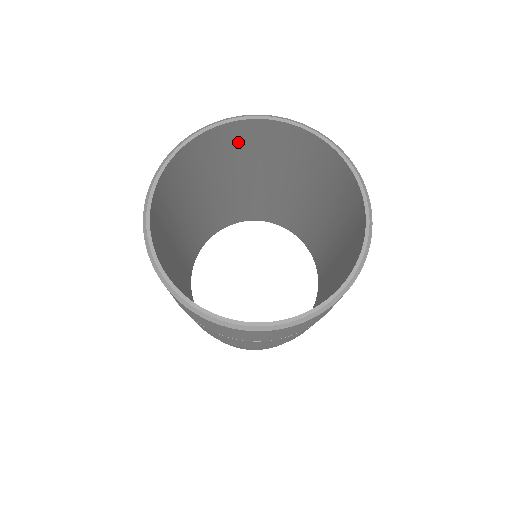
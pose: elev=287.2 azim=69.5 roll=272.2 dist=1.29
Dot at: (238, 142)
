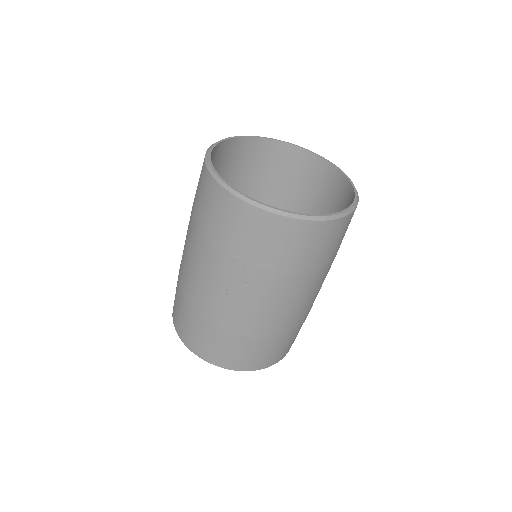
Dot at: (215, 168)
